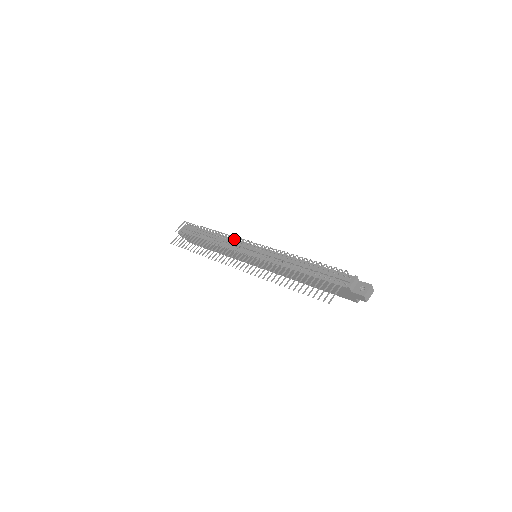
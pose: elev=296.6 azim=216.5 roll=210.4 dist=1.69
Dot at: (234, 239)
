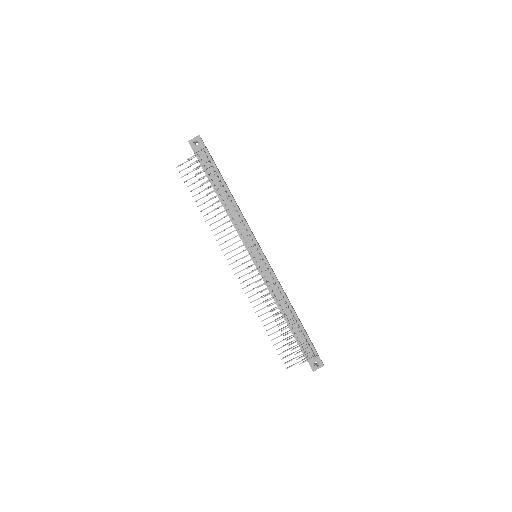
Dot at: (245, 237)
